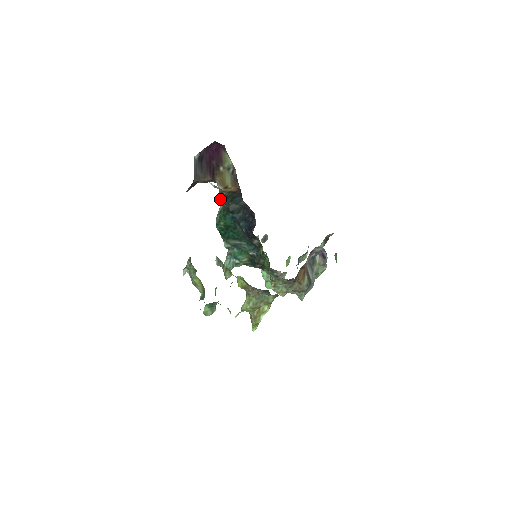
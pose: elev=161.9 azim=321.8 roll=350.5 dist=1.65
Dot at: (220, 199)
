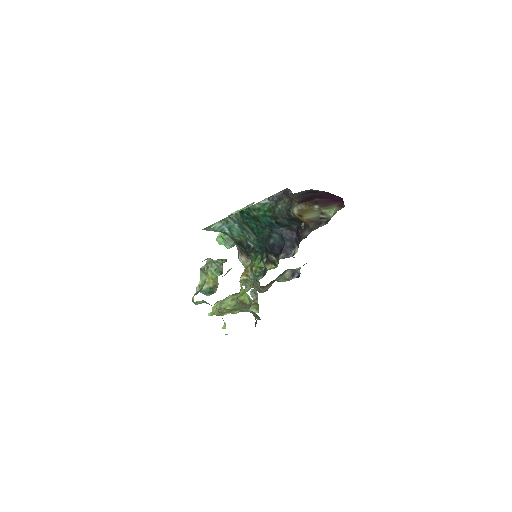
Dot at: (274, 197)
